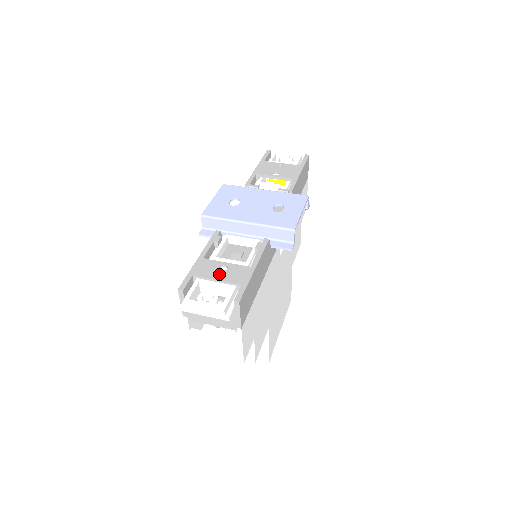
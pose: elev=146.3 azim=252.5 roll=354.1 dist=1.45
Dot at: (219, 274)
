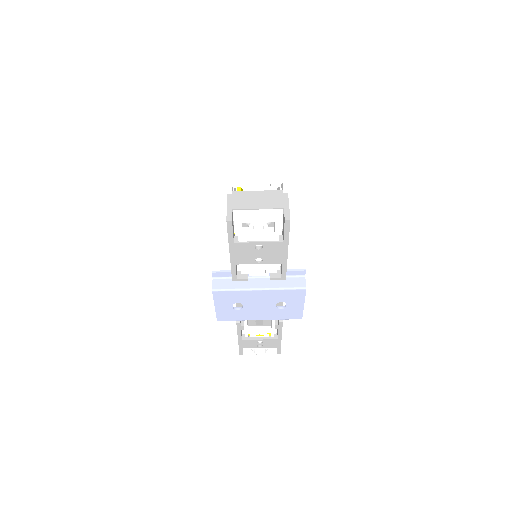
Dot at: (258, 343)
